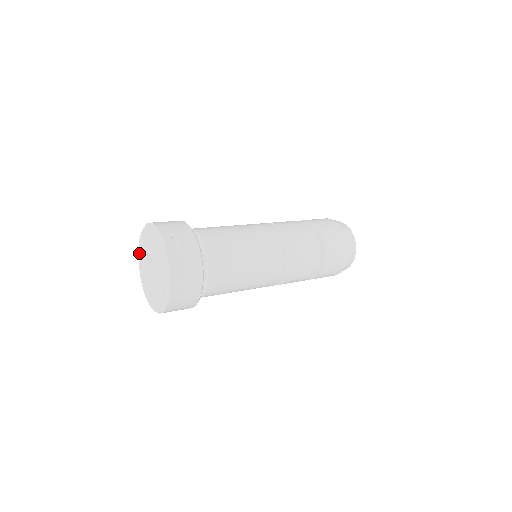
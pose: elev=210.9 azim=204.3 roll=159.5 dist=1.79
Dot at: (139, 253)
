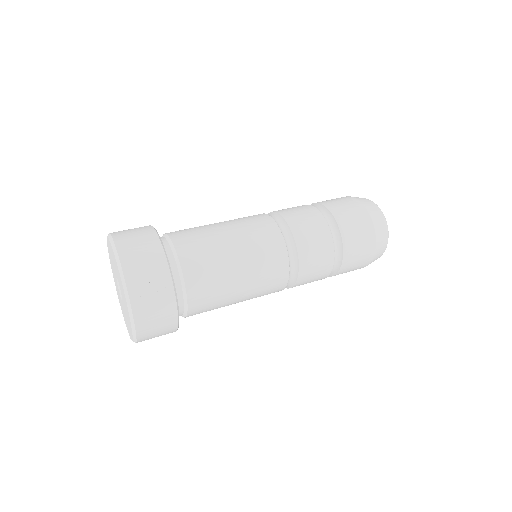
Dot at: occluded
